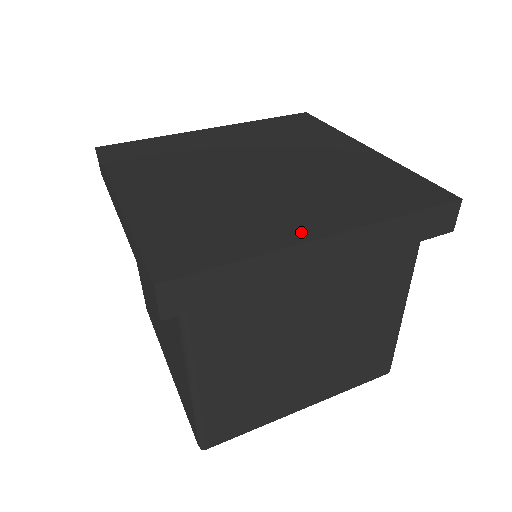
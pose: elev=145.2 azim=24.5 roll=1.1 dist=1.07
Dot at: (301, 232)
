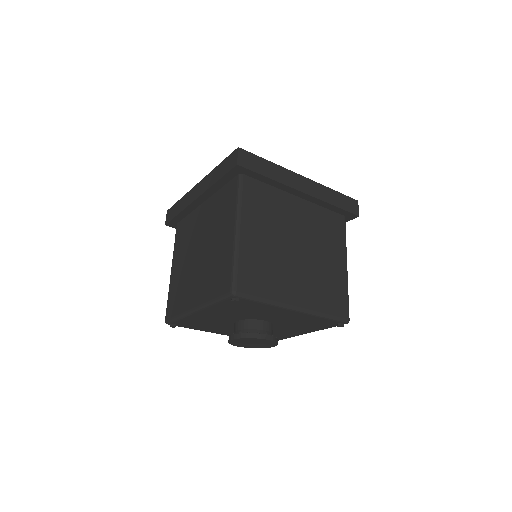
Dot at: occluded
